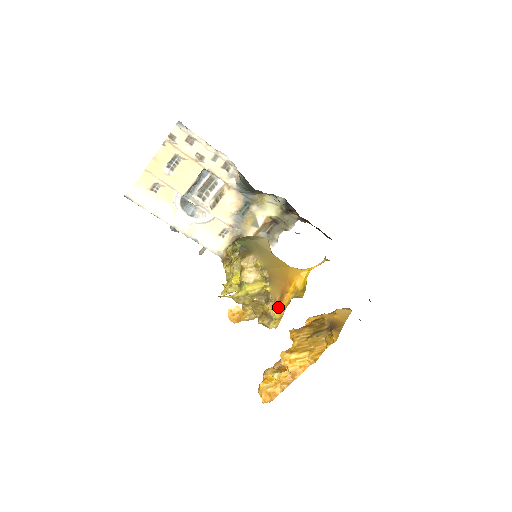
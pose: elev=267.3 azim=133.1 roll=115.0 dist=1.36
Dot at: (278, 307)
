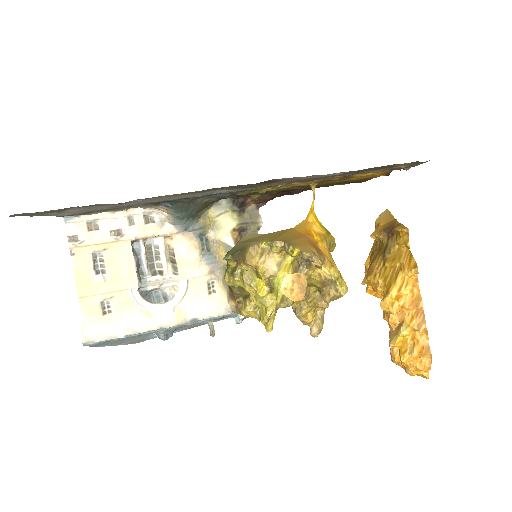
Dot at: (325, 263)
